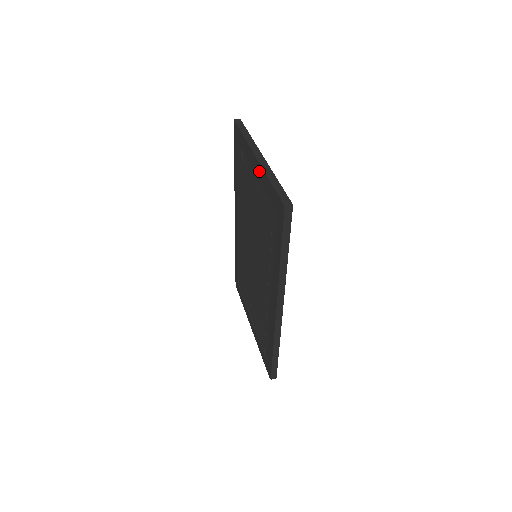
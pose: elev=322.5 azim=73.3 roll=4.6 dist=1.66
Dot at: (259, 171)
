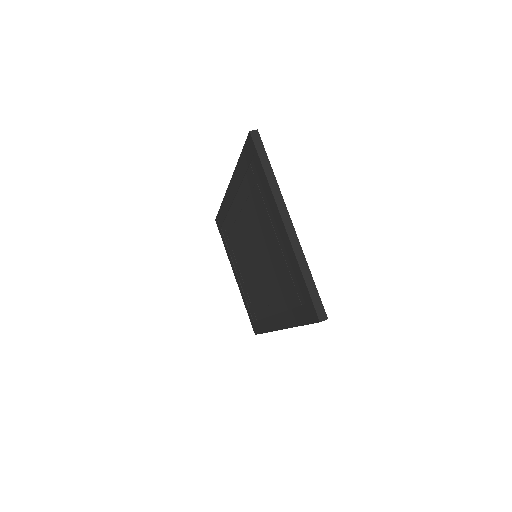
Dot at: (286, 241)
